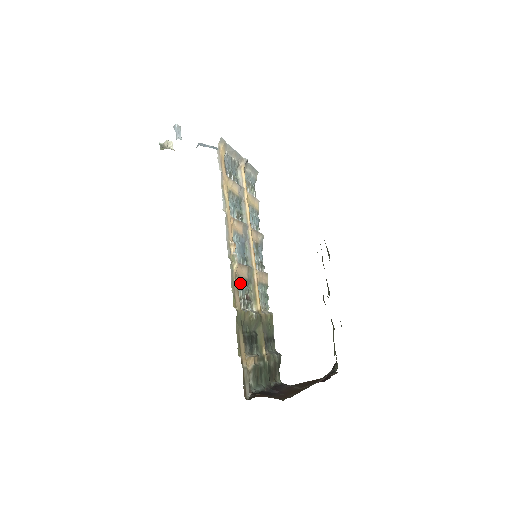
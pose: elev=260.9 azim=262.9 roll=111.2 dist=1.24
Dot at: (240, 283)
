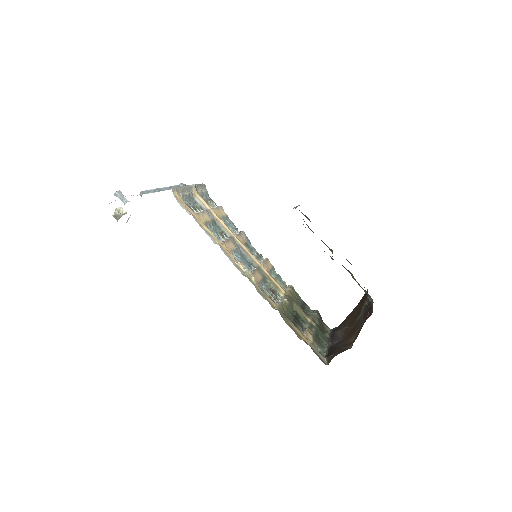
Dot at: (262, 286)
